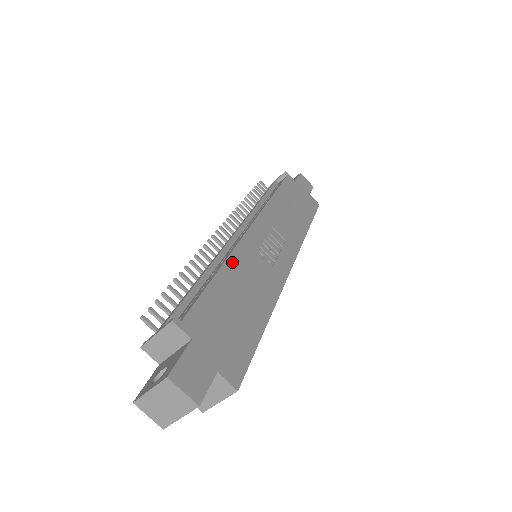
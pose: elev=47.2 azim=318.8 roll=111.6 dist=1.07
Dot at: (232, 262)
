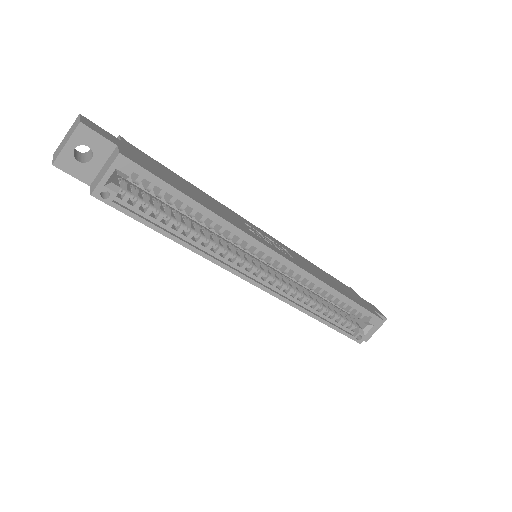
Dot at: (210, 197)
